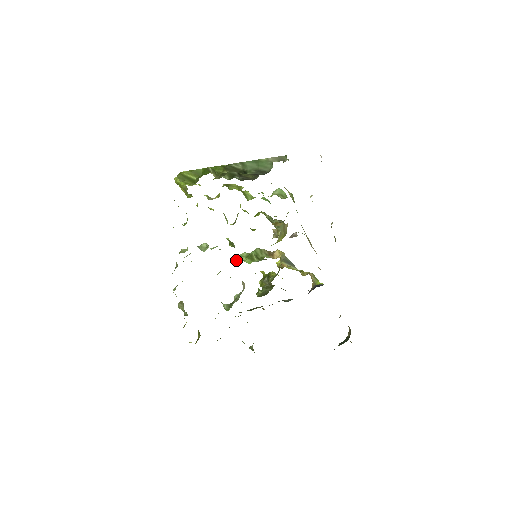
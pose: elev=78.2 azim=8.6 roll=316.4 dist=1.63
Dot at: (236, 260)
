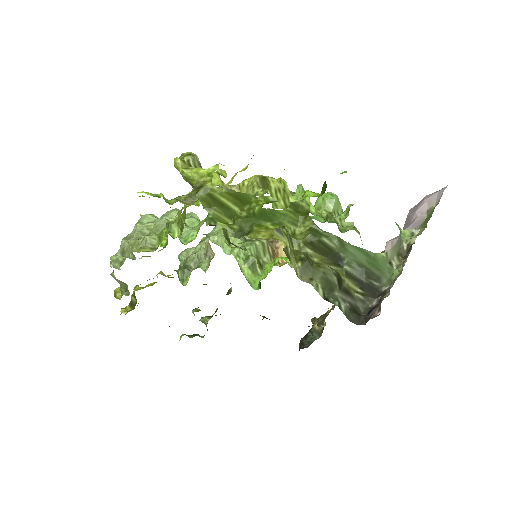
Dot at: (223, 249)
